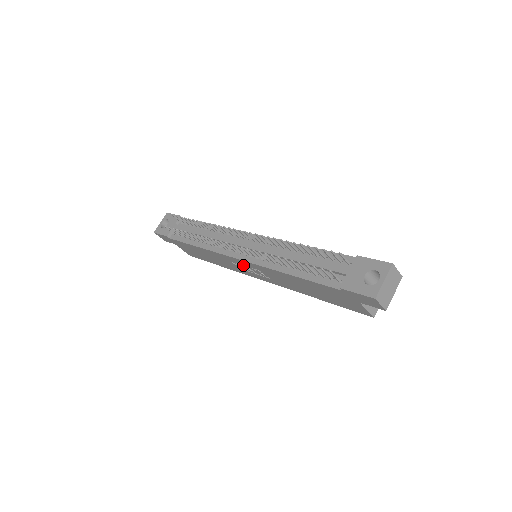
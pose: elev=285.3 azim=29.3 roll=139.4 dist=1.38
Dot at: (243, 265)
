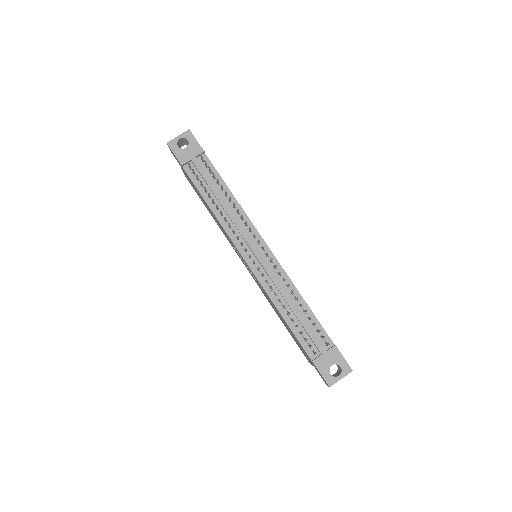
Dot at: occluded
